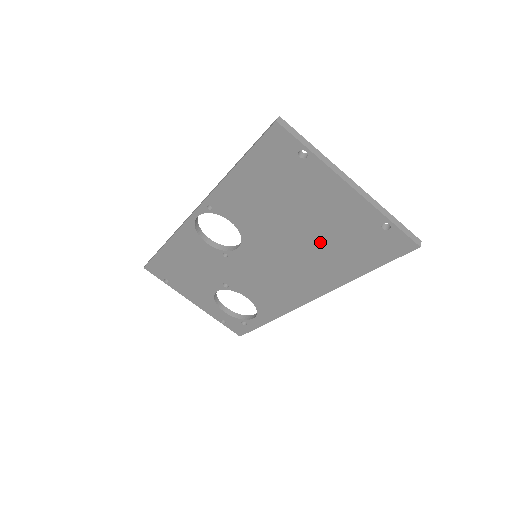
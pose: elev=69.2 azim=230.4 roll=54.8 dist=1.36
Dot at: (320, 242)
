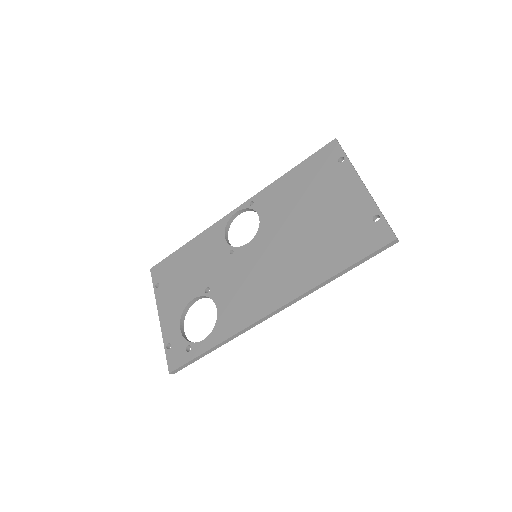
Dot at: (318, 235)
